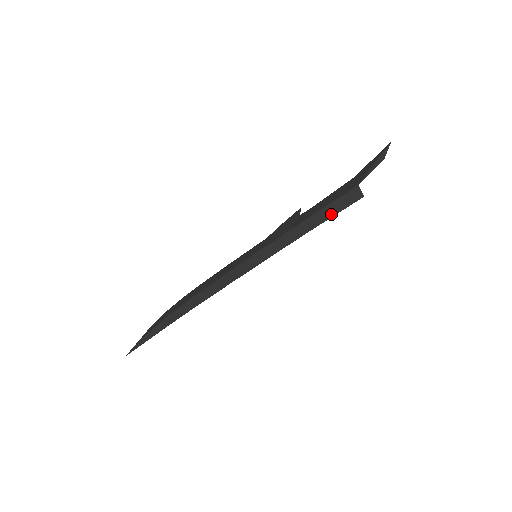
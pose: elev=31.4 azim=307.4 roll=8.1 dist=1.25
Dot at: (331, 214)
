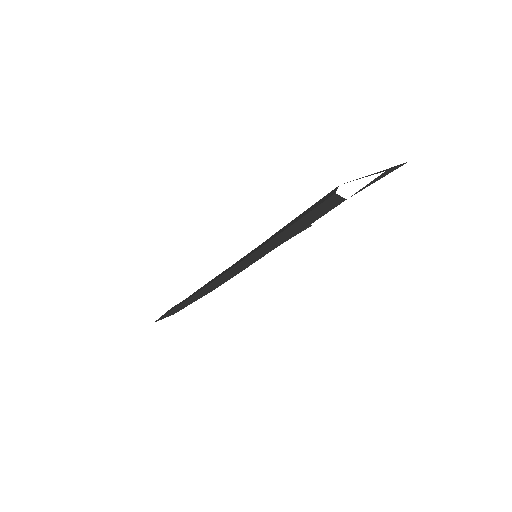
Dot at: (308, 212)
